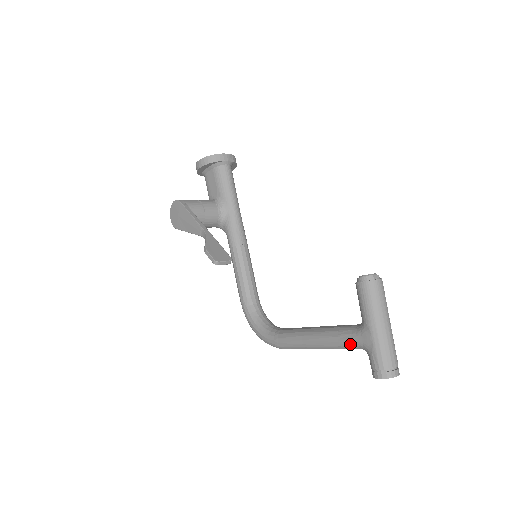
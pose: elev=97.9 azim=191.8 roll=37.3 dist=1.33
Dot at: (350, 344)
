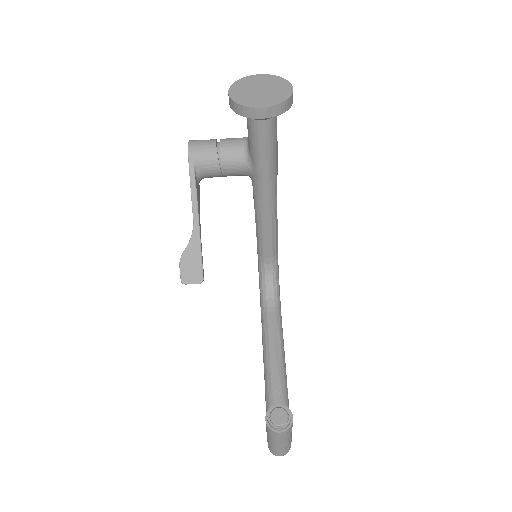
Dot at: occluded
